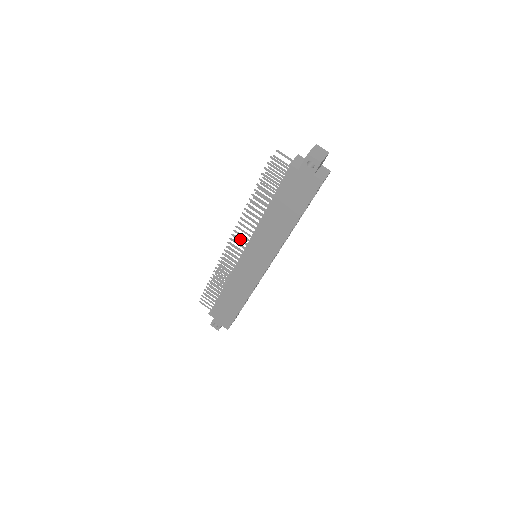
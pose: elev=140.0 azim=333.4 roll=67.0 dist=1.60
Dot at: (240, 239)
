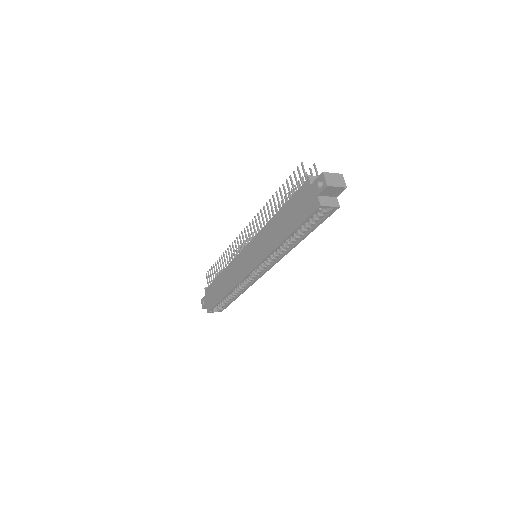
Dot at: occluded
